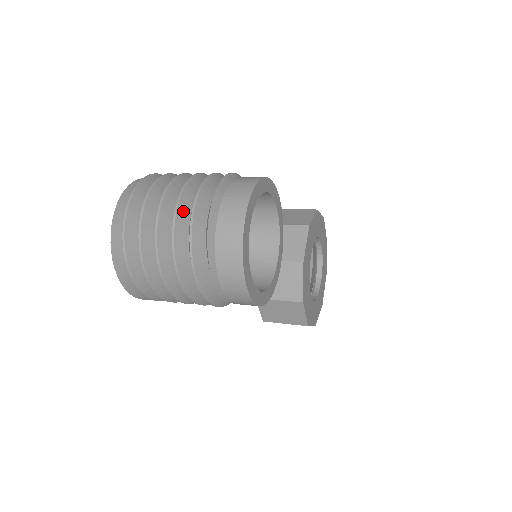
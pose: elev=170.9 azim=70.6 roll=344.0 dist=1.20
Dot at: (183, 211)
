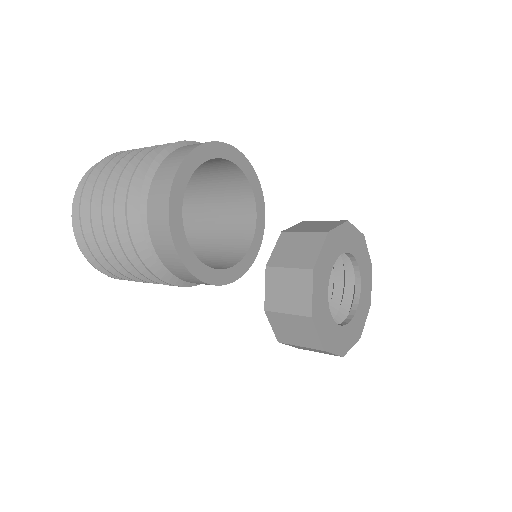
Dot at: (132, 172)
